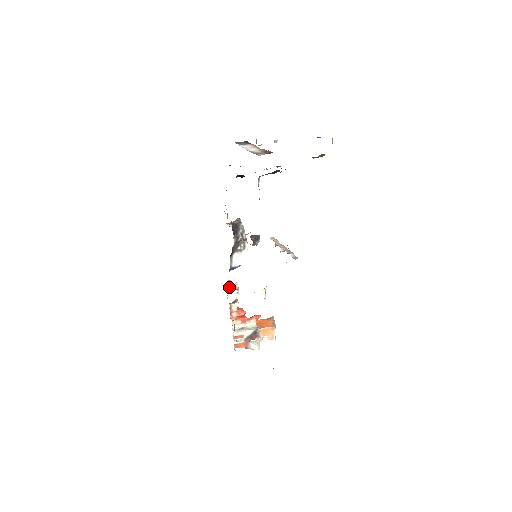
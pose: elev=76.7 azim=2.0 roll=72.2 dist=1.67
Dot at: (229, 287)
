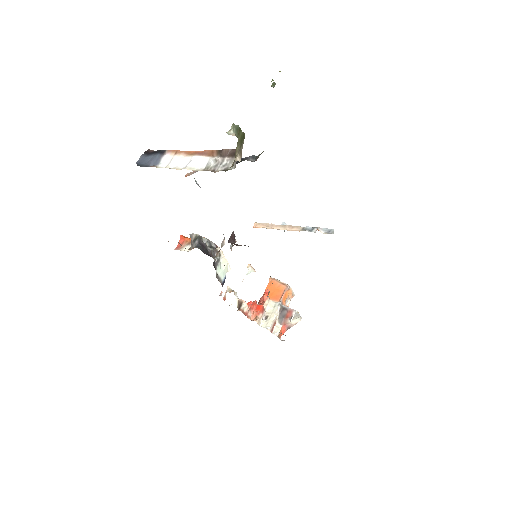
Dot at: (225, 298)
